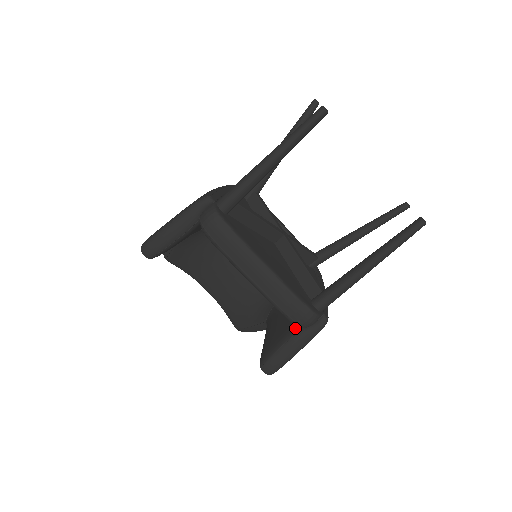
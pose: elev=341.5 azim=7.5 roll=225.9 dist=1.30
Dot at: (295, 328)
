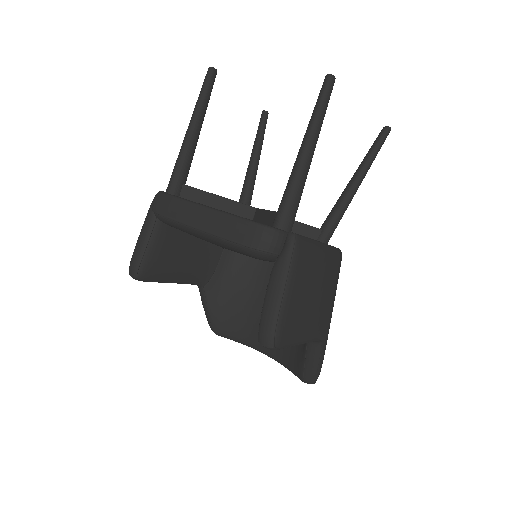
Dot at: occluded
